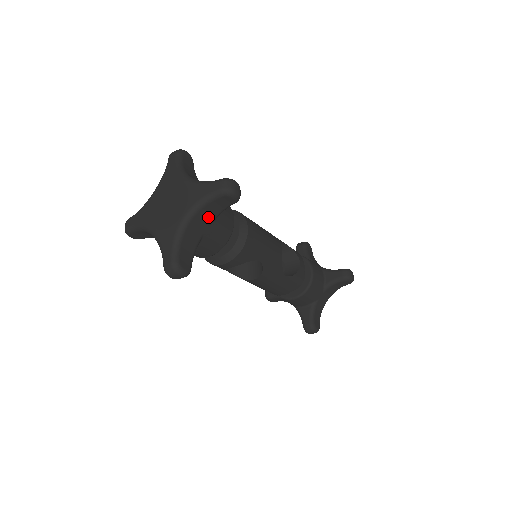
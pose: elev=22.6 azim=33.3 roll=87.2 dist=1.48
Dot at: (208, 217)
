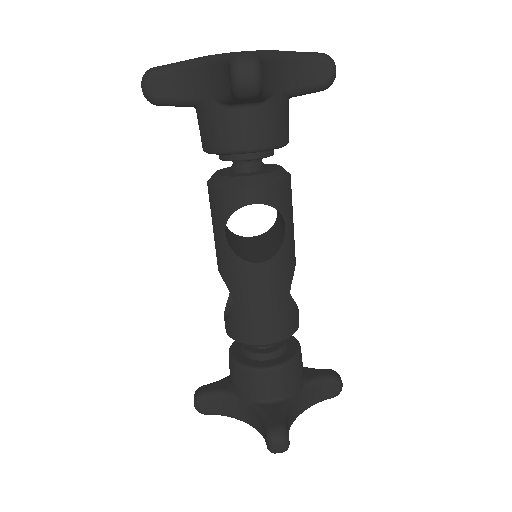
Dot at: (289, 80)
